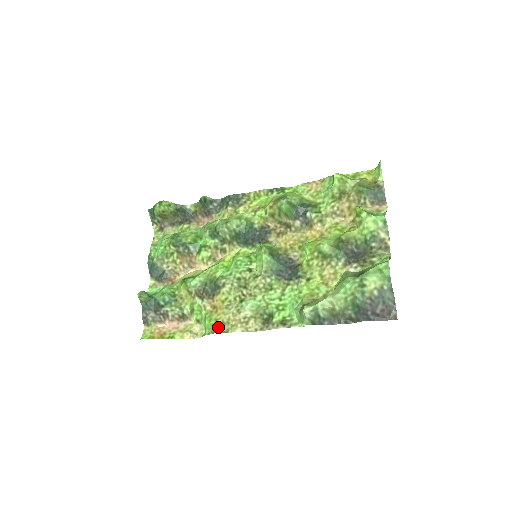
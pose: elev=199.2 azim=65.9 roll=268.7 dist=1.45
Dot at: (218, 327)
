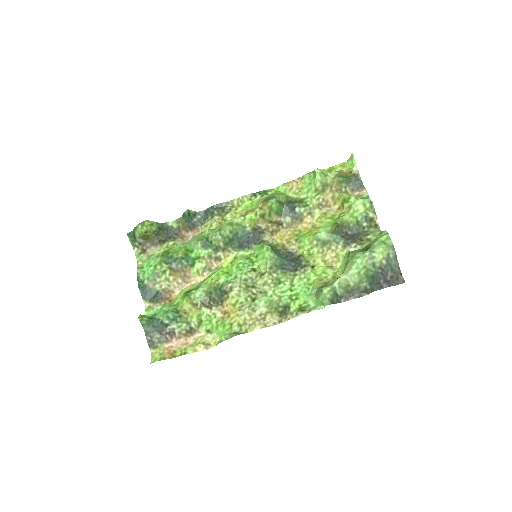
Dot at: (235, 330)
